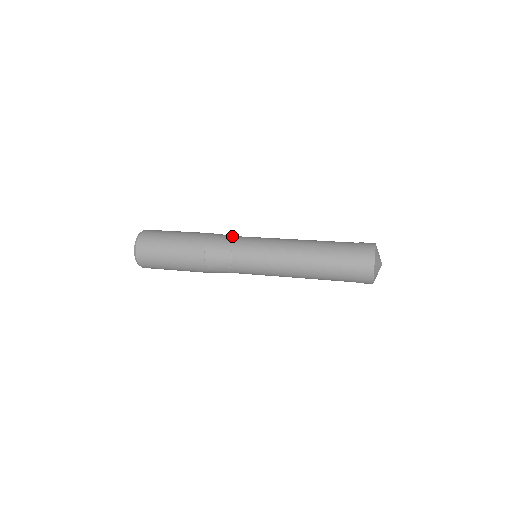
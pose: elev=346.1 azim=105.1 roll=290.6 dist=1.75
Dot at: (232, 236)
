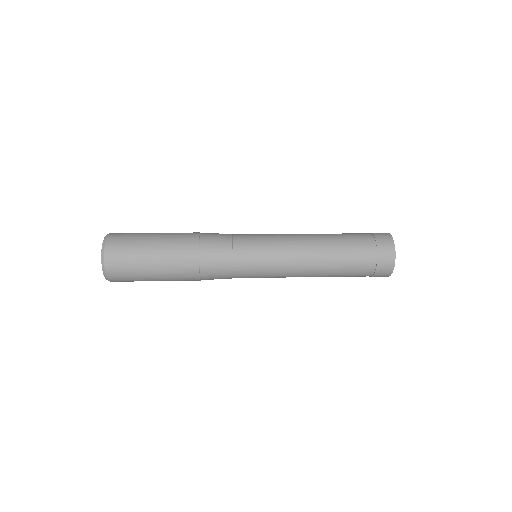
Dot at: occluded
